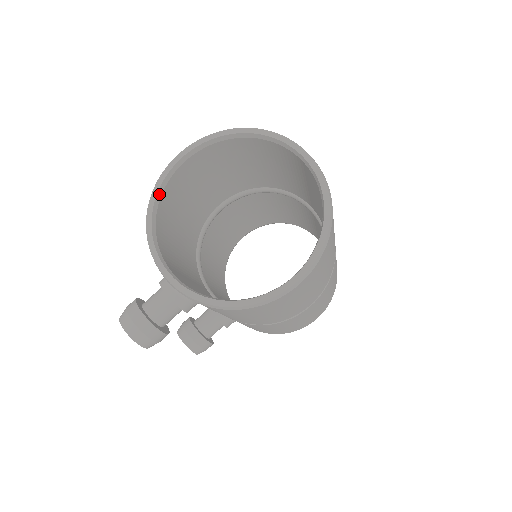
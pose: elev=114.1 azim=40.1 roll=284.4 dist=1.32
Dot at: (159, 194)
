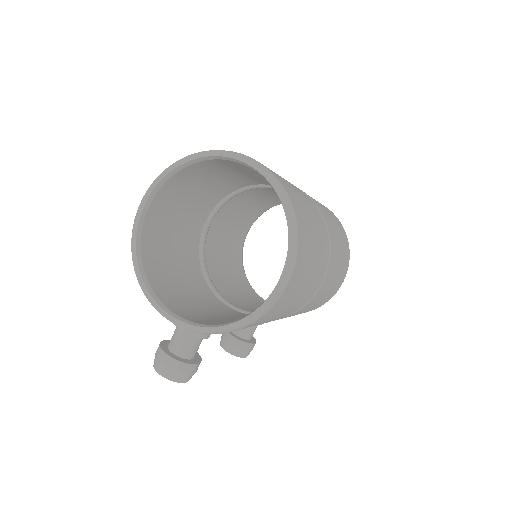
Dot at: (138, 248)
